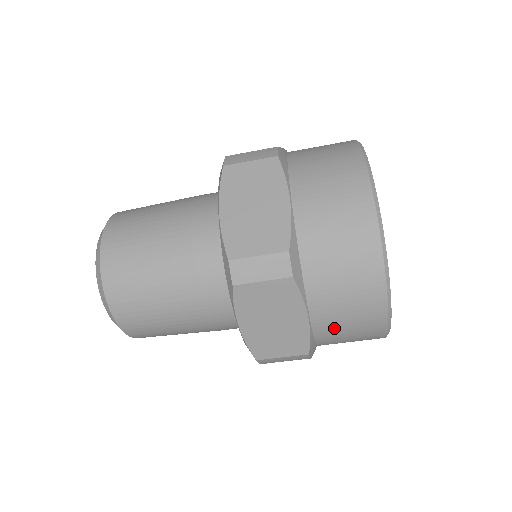
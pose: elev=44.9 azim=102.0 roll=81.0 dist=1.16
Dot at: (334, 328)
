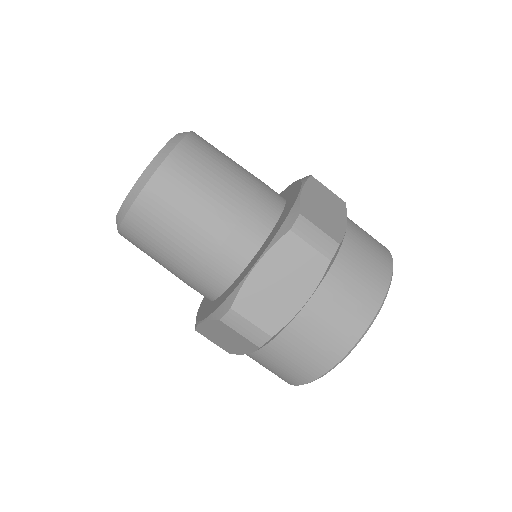
Dot at: (358, 249)
